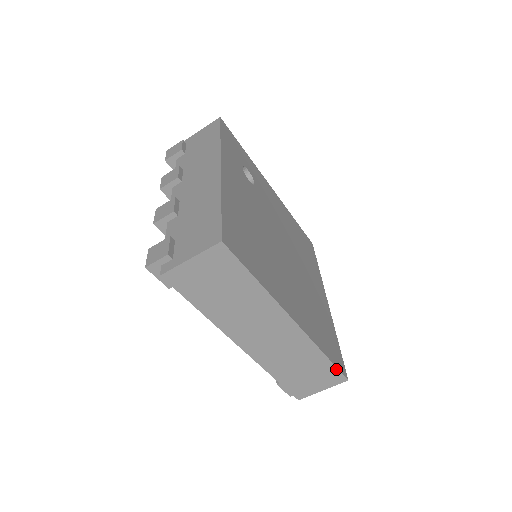
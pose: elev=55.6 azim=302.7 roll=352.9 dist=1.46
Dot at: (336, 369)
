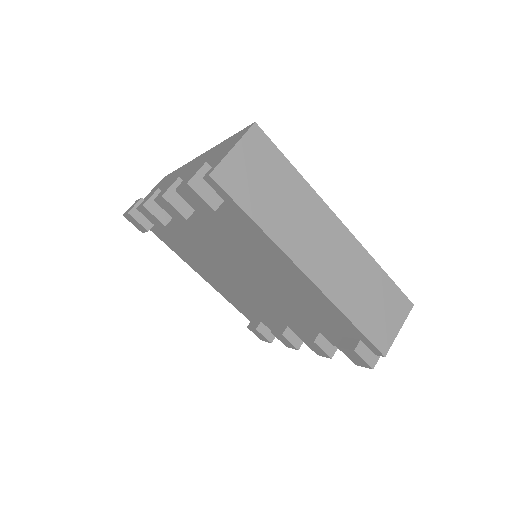
Dot at: (398, 289)
